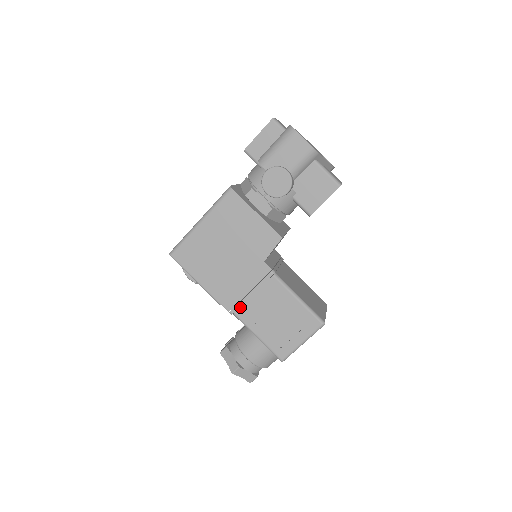
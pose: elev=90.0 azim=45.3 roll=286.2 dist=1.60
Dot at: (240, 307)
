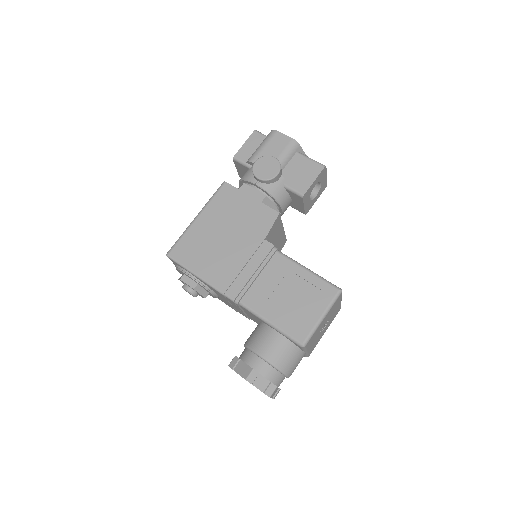
Dot at: (246, 293)
